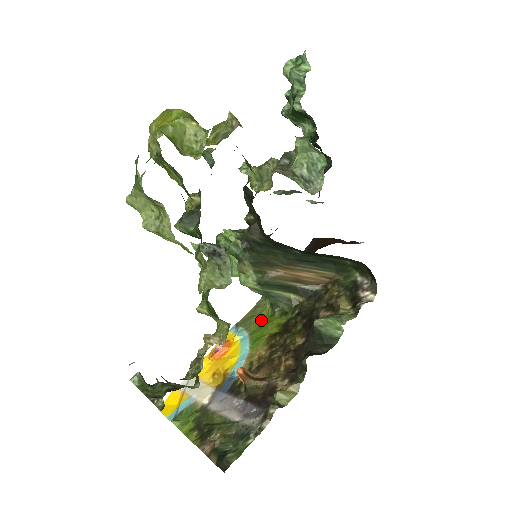
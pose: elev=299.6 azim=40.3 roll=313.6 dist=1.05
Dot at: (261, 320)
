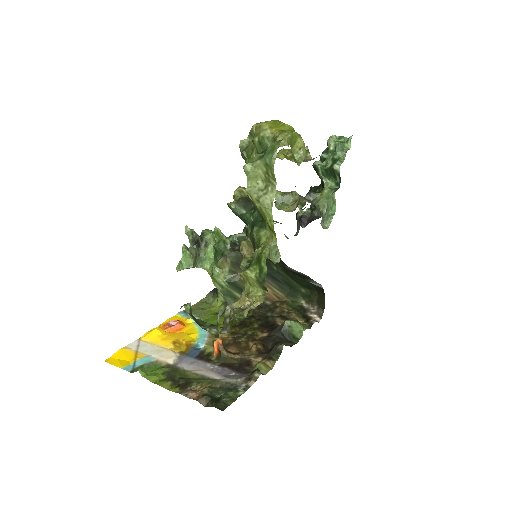
Dot at: (212, 313)
